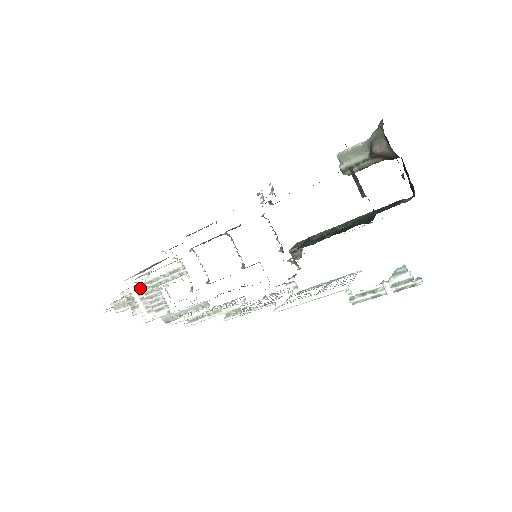
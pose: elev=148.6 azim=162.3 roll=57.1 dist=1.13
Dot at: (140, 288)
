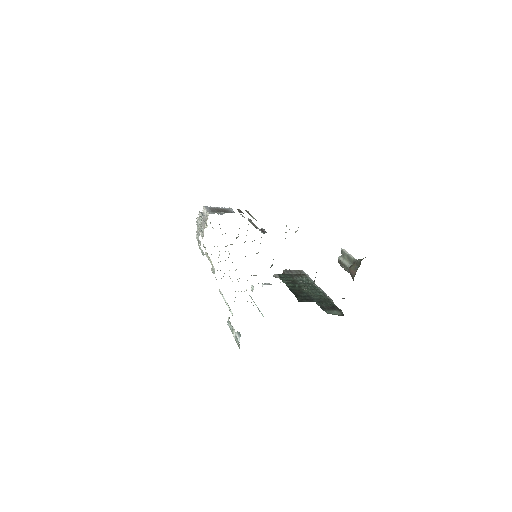
Dot at: (198, 218)
